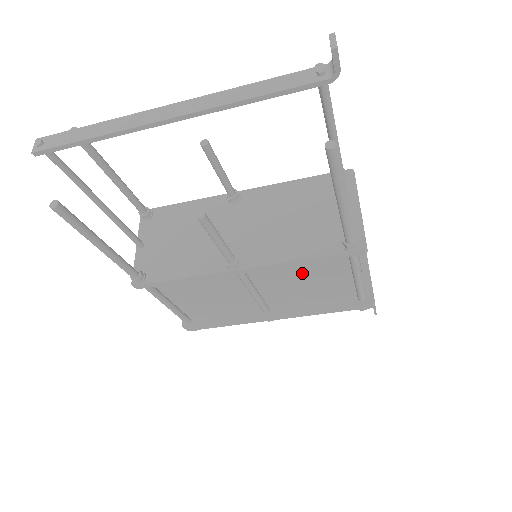
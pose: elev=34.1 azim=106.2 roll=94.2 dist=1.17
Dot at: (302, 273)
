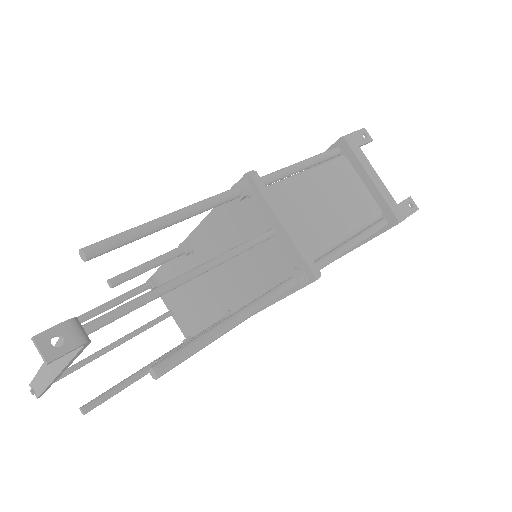
Dot at: occluded
